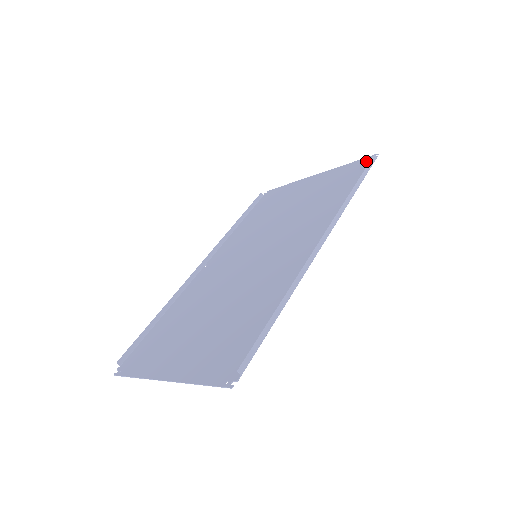
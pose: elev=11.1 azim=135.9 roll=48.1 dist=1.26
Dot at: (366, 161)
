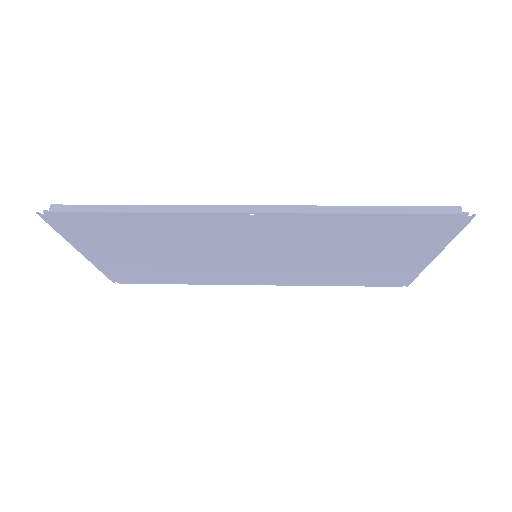
Dot at: (454, 220)
